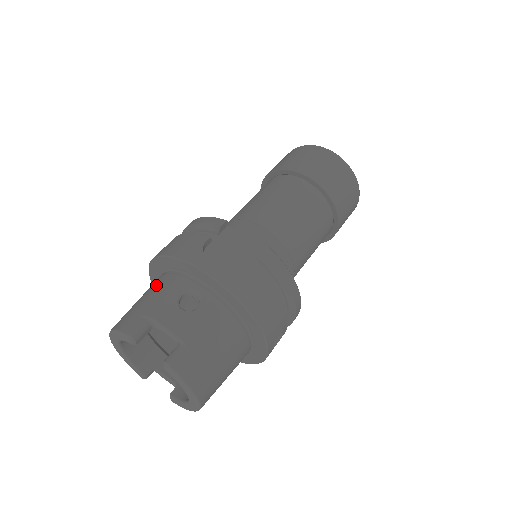
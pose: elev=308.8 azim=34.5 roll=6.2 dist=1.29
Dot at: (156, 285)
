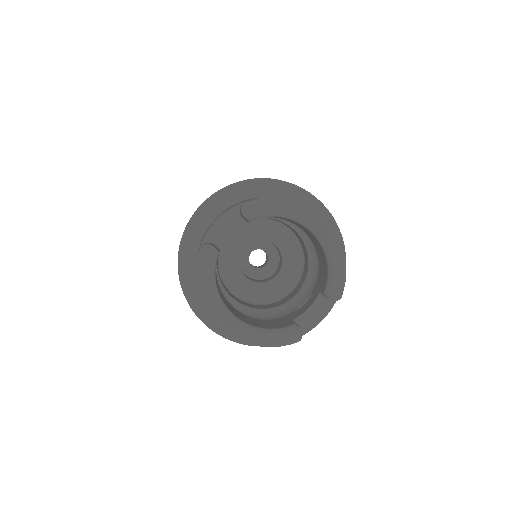
Dot at: occluded
